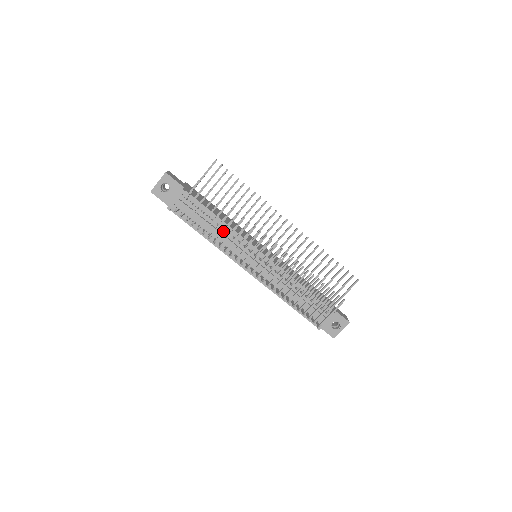
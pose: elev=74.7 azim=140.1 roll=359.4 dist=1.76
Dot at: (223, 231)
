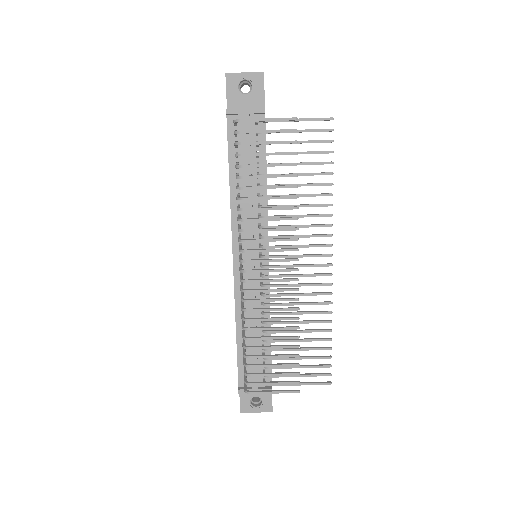
Dot at: (261, 197)
